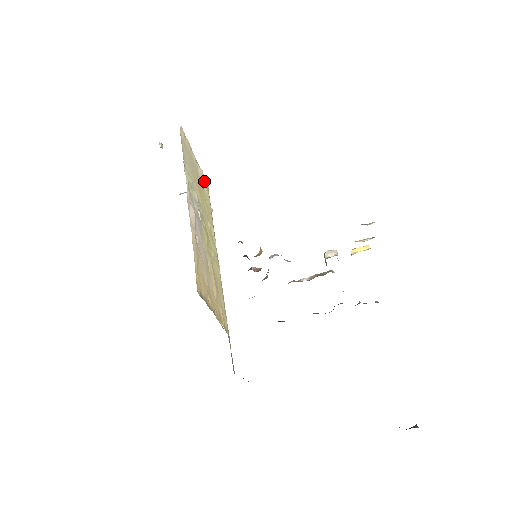
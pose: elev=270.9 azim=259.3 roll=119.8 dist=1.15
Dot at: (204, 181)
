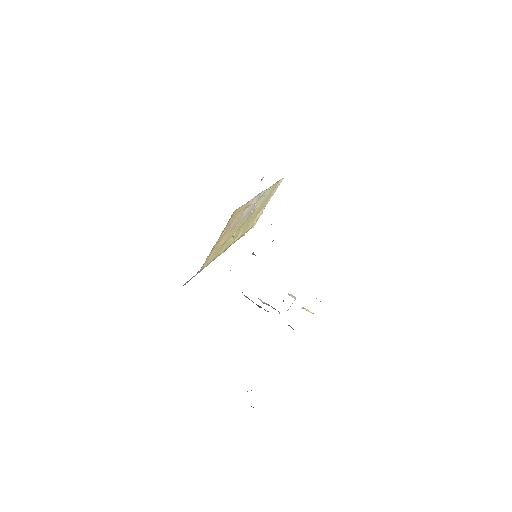
Dot at: (257, 219)
